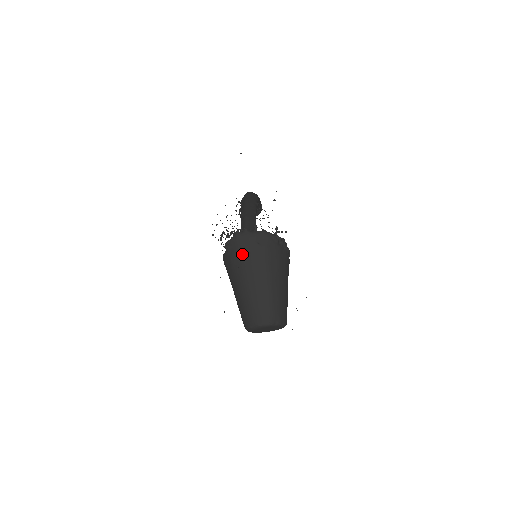
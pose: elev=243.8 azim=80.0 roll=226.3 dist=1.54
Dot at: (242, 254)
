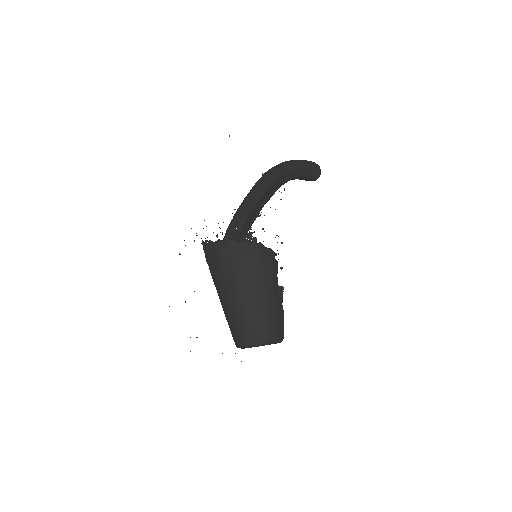
Dot at: (212, 269)
